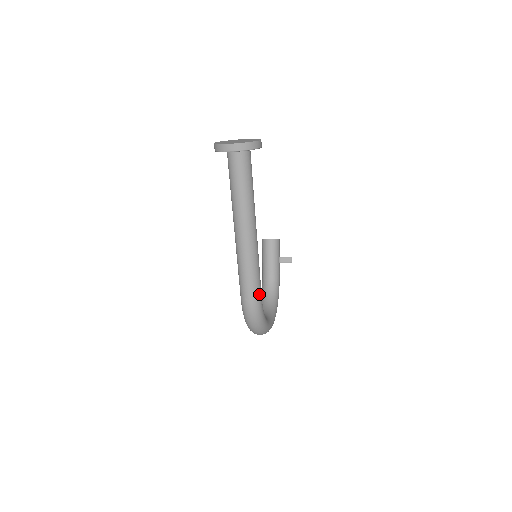
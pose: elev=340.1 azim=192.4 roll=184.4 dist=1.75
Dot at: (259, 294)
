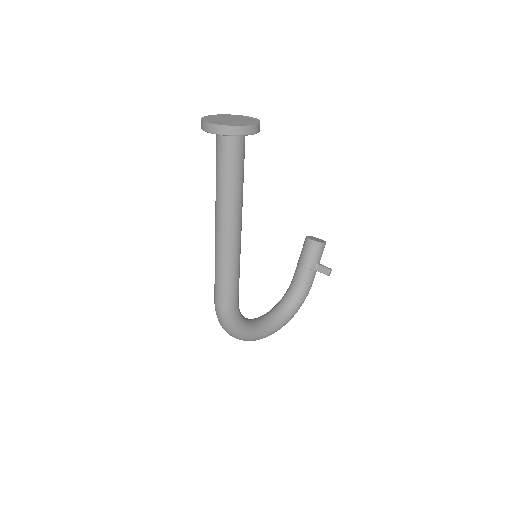
Dot at: (230, 300)
